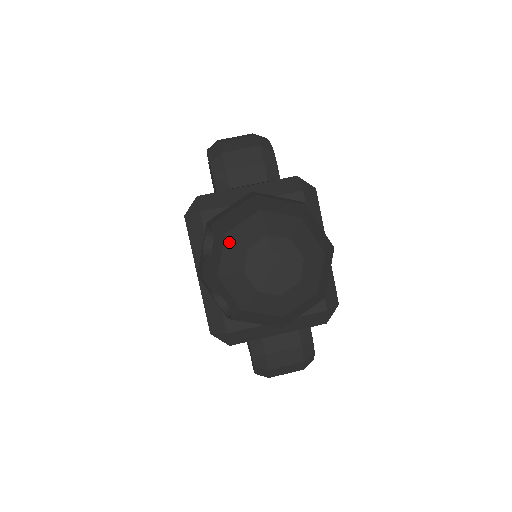
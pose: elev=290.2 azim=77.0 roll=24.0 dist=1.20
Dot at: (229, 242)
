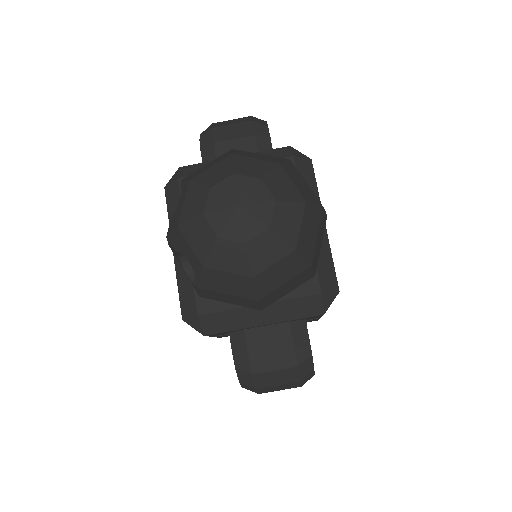
Dot at: (192, 187)
